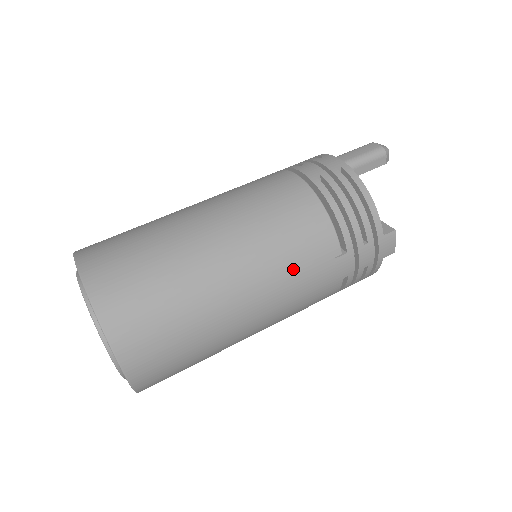
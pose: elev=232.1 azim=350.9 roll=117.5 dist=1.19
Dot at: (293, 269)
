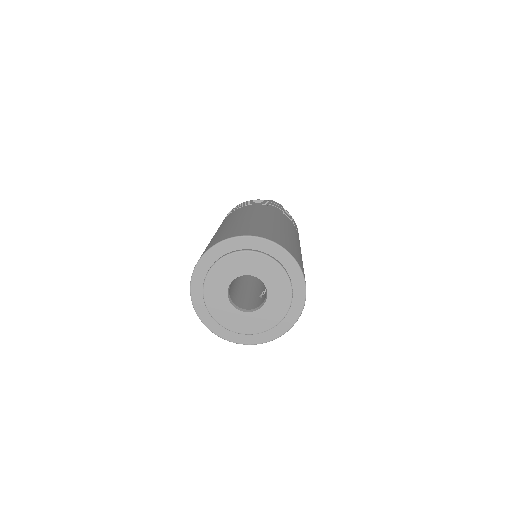
Dot at: (261, 210)
